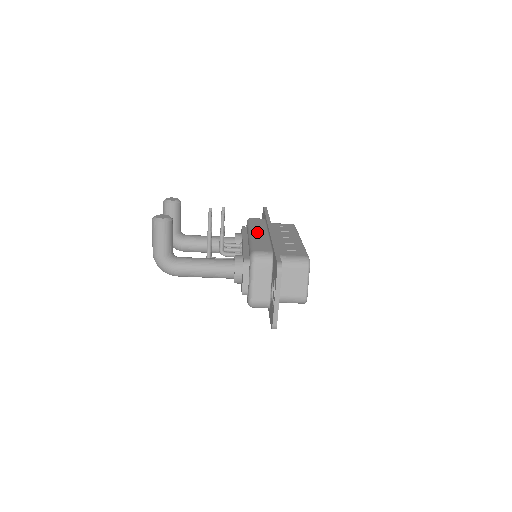
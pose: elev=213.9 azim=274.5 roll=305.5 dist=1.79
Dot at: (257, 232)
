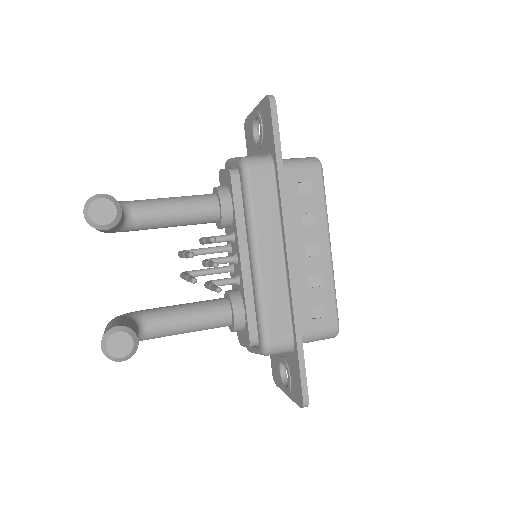
Dot at: (266, 254)
